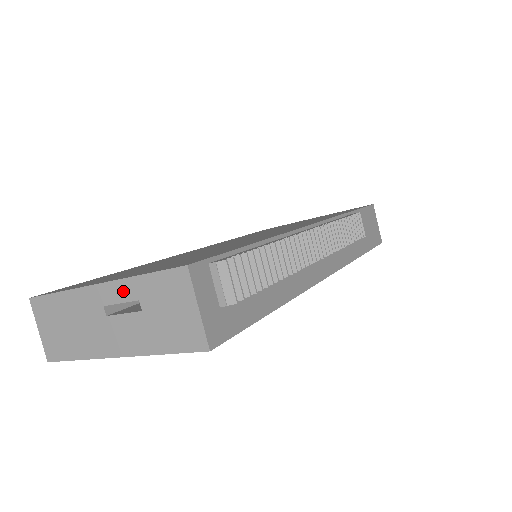
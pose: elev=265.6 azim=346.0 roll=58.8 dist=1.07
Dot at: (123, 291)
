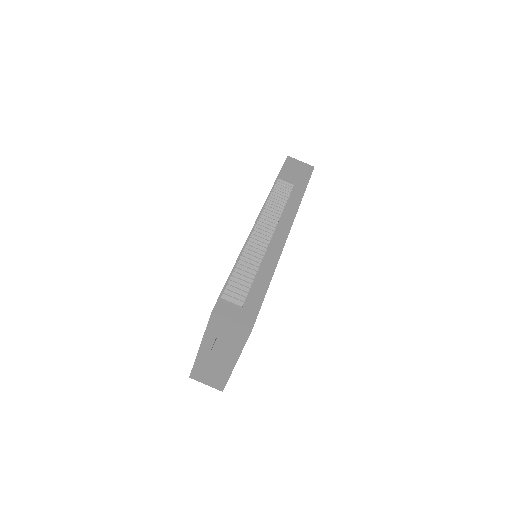
Dot at: (208, 341)
